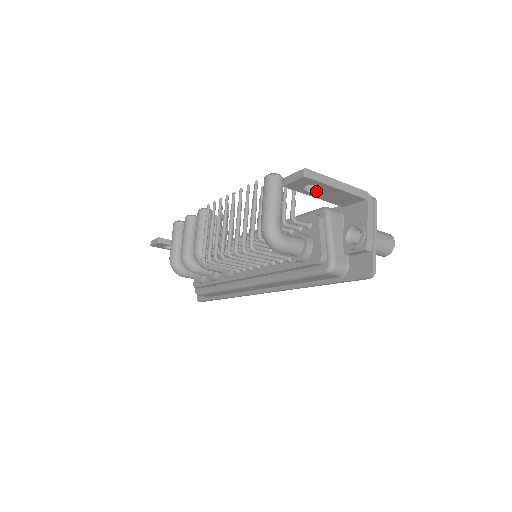
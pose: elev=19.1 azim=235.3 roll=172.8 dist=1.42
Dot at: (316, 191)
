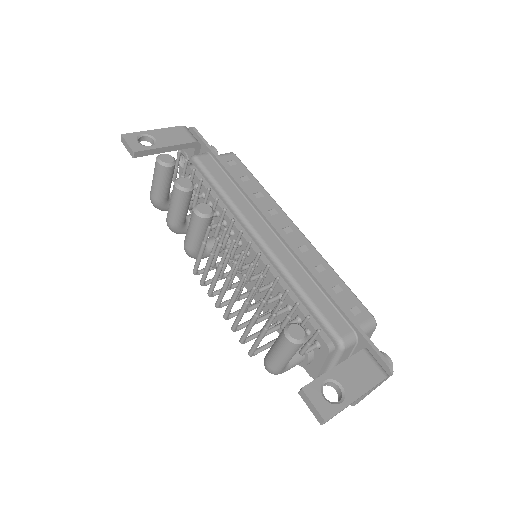
Dot at: occluded
